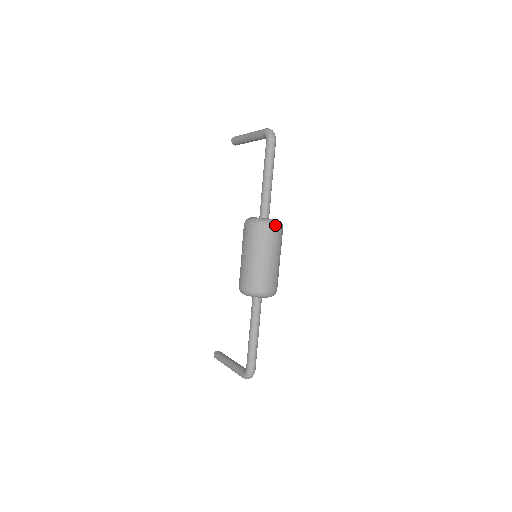
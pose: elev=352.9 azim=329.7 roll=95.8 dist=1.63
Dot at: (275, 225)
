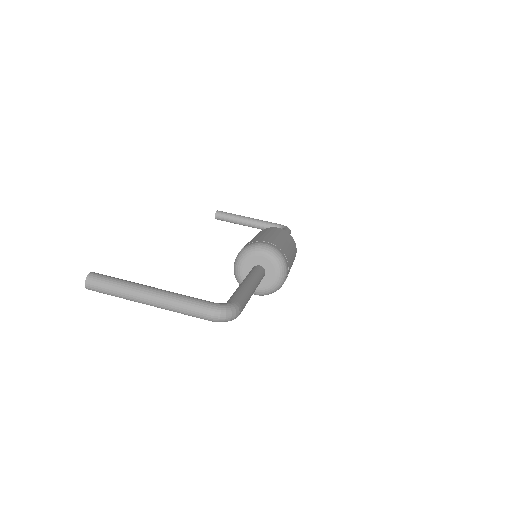
Dot at: (286, 274)
